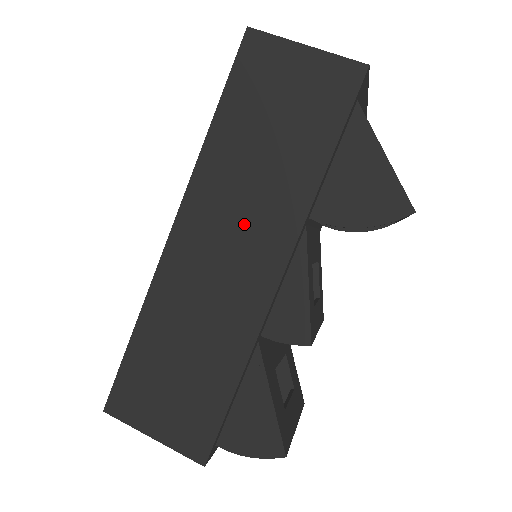
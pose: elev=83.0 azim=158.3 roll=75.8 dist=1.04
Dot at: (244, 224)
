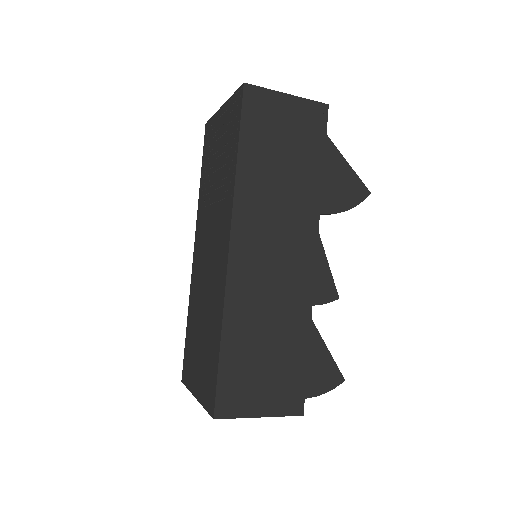
Dot at: (282, 228)
